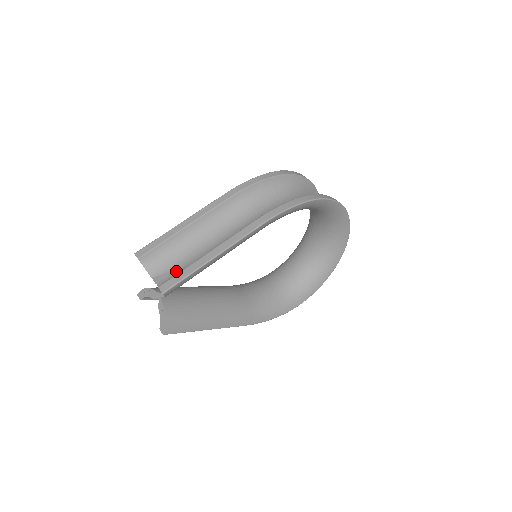
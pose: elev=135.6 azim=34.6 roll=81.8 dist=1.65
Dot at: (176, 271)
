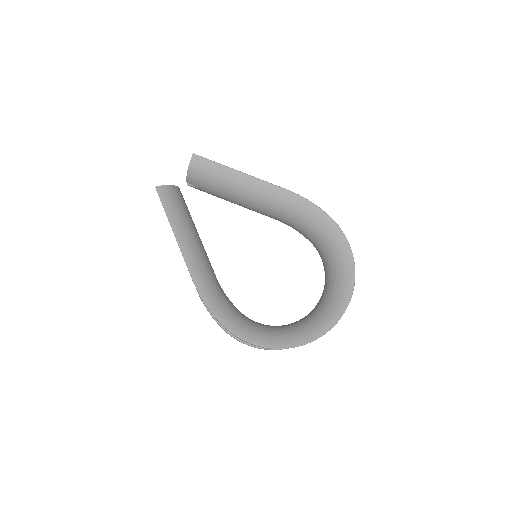
Dot at: occluded
